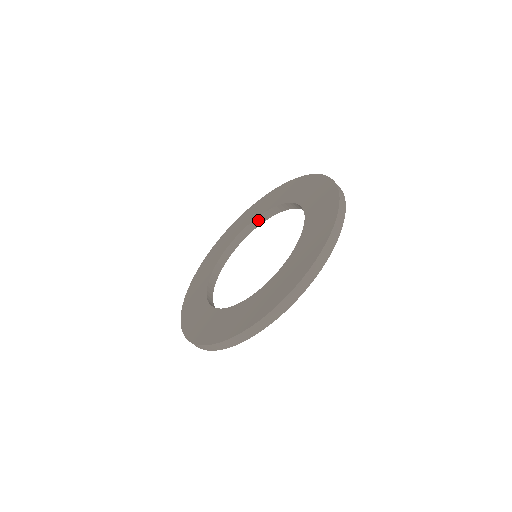
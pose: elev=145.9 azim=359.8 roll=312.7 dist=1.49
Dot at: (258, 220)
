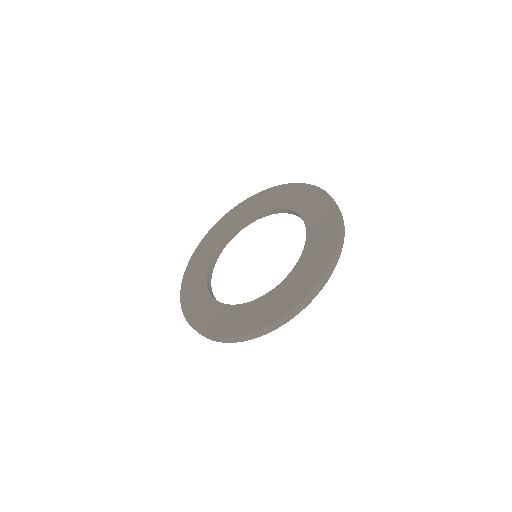
Dot at: (219, 249)
